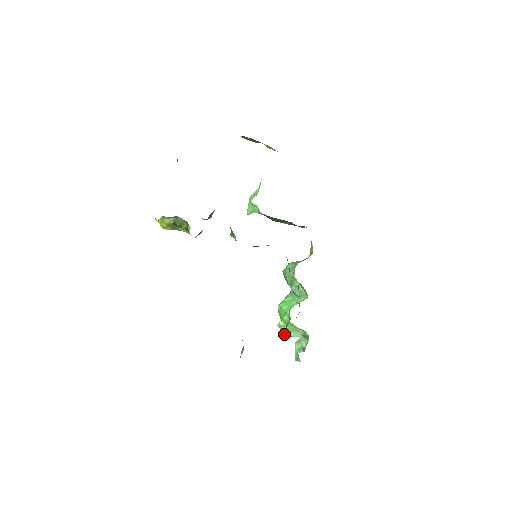
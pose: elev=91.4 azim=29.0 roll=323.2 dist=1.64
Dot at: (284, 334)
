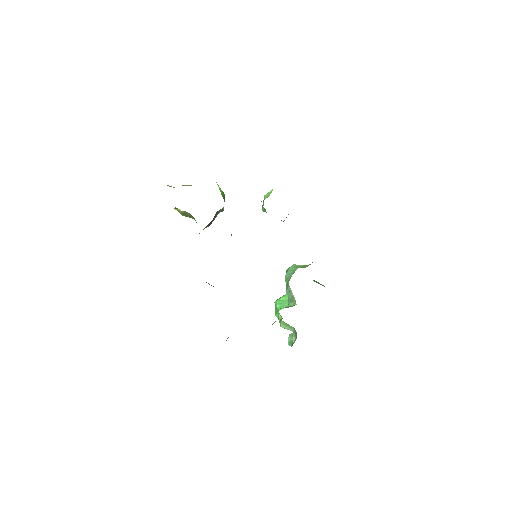
Dot at: (280, 325)
